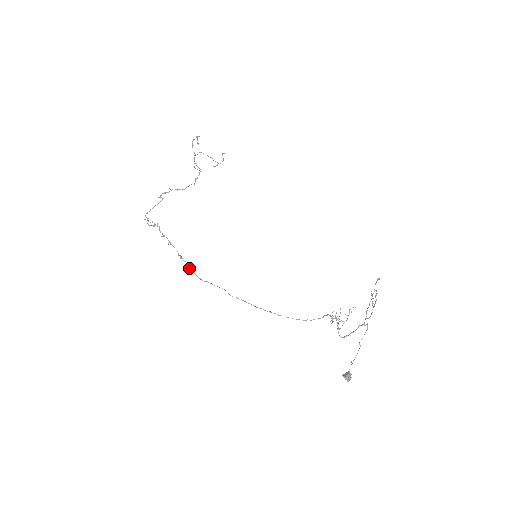
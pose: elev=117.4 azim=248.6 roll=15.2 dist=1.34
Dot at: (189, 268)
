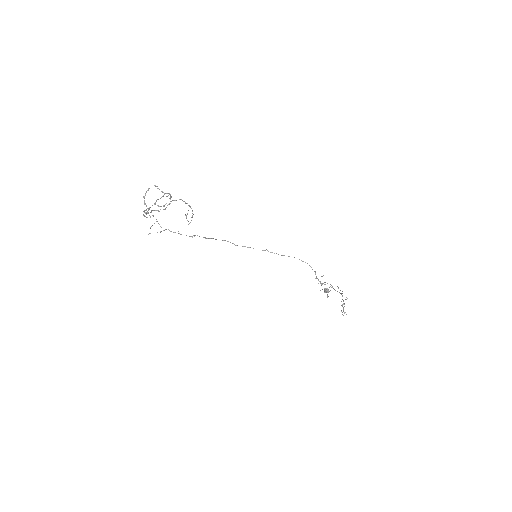
Dot at: occluded
